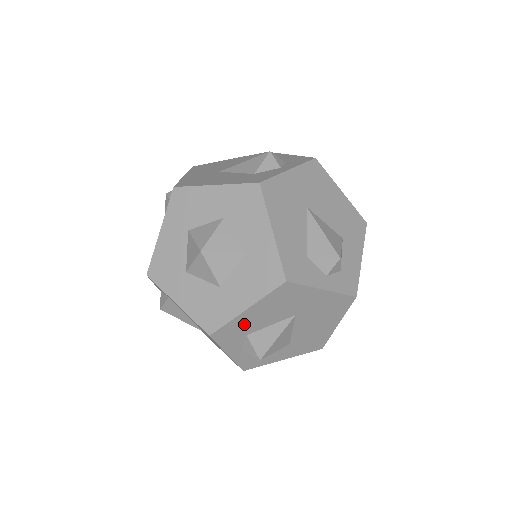
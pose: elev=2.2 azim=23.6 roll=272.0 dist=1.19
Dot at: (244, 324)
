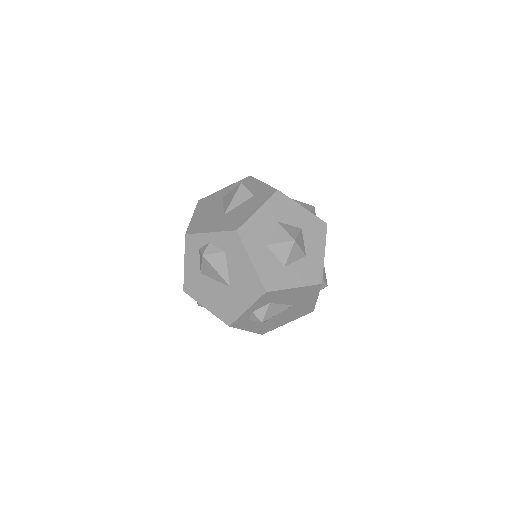
Dot at: (281, 296)
